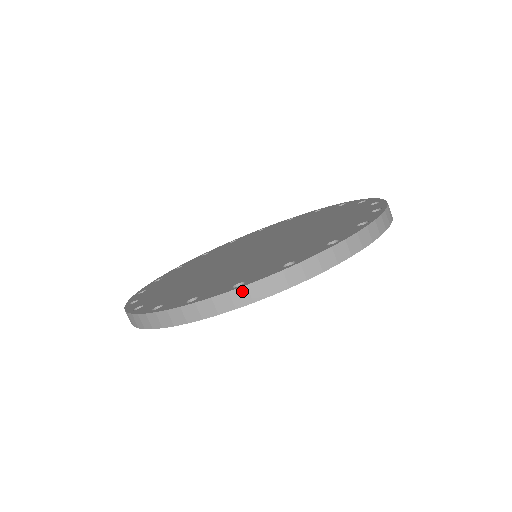
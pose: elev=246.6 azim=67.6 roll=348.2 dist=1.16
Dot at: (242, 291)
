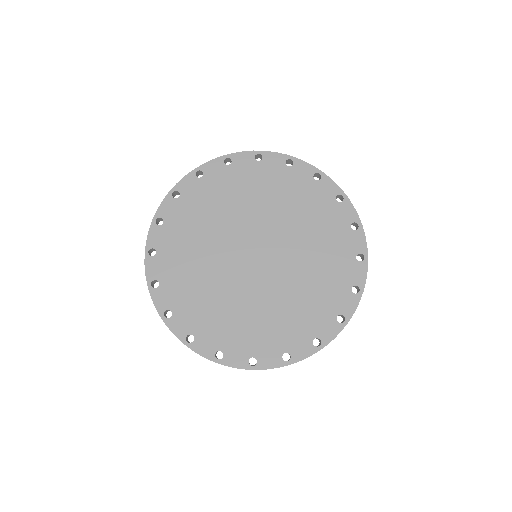
Dot at: occluded
